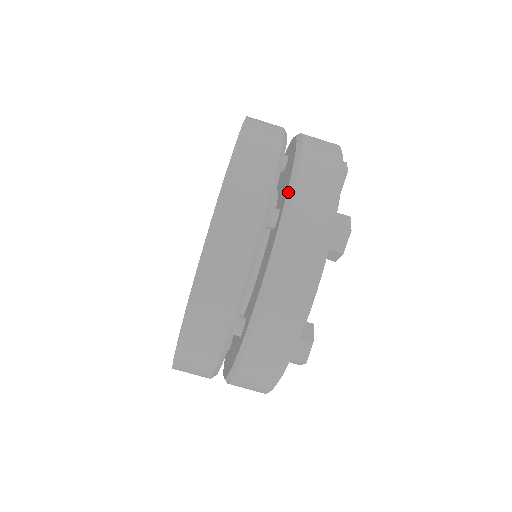
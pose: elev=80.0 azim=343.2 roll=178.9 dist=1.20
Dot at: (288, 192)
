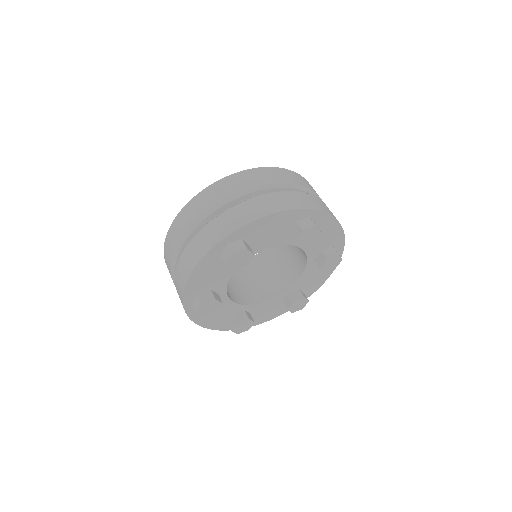
Dot at: occluded
